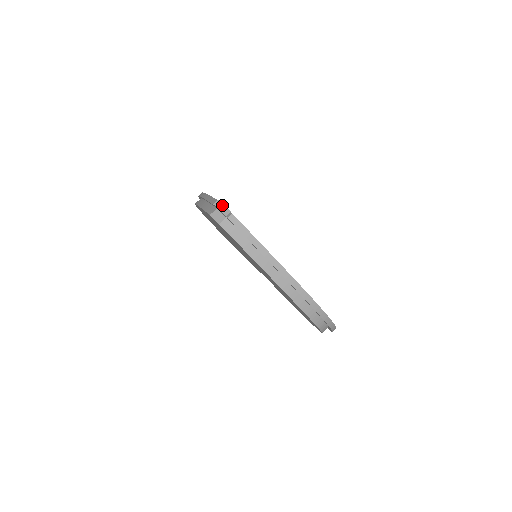
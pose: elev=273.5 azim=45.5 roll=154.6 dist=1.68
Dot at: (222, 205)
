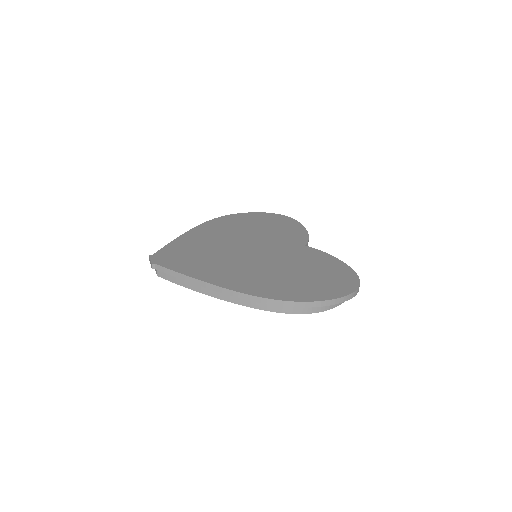
Dot at: (150, 260)
